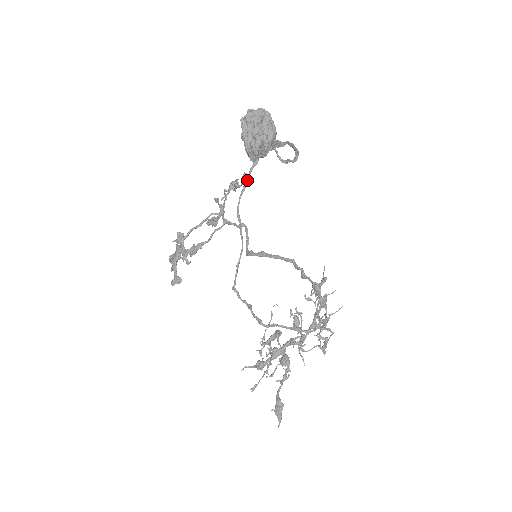
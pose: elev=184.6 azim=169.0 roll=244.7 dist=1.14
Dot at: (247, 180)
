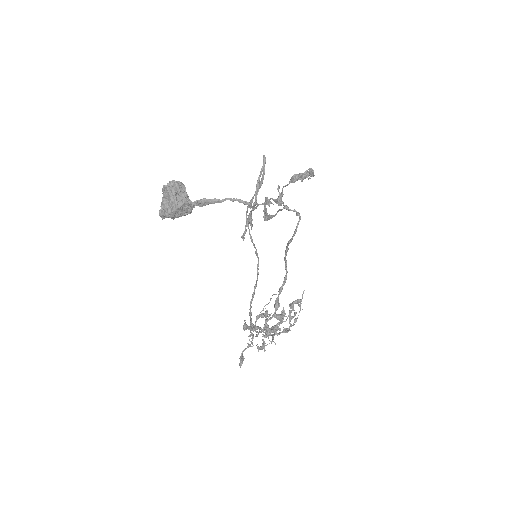
Dot at: (253, 197)
